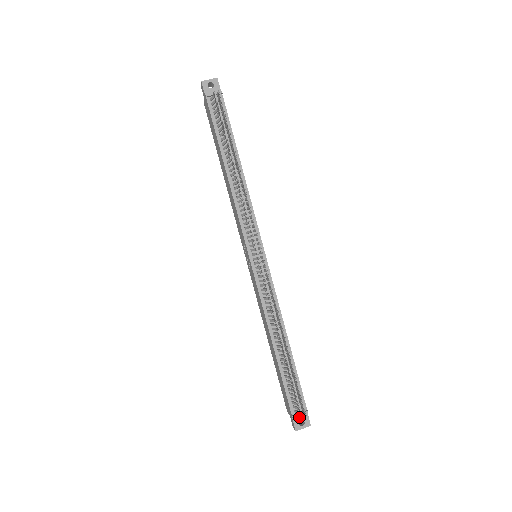
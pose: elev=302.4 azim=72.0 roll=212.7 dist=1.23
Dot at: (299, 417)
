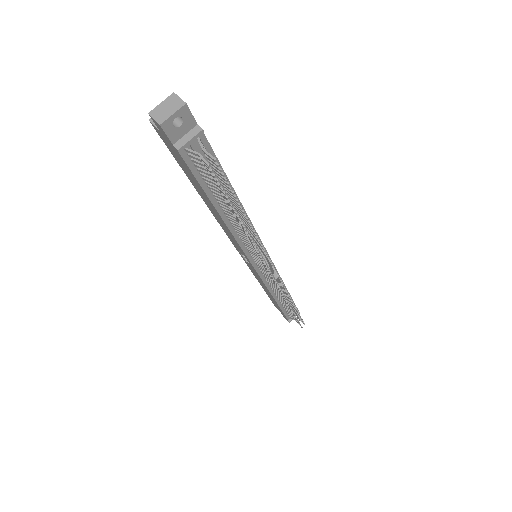
Dot at: occluded
